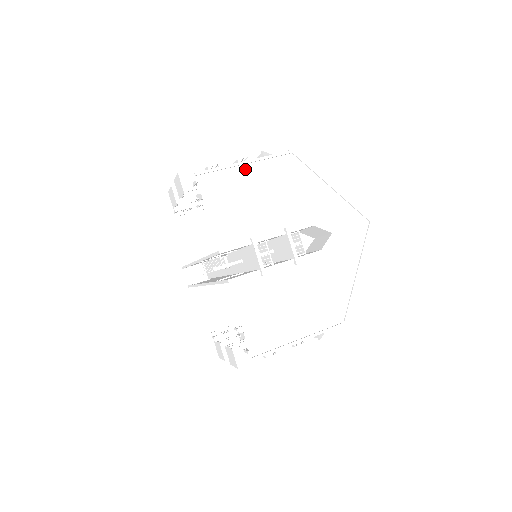
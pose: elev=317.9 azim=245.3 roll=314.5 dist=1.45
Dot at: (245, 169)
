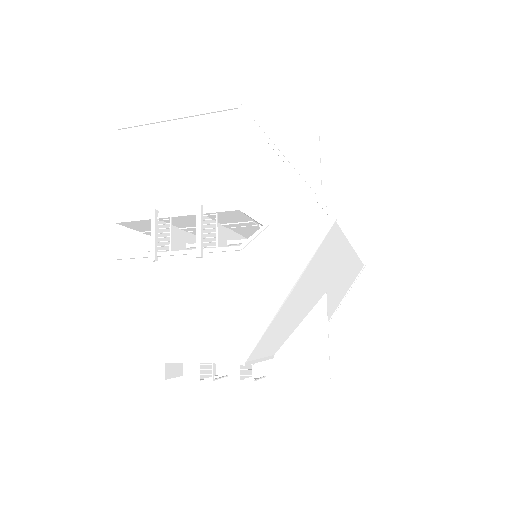
Dot at: (174, 126)
